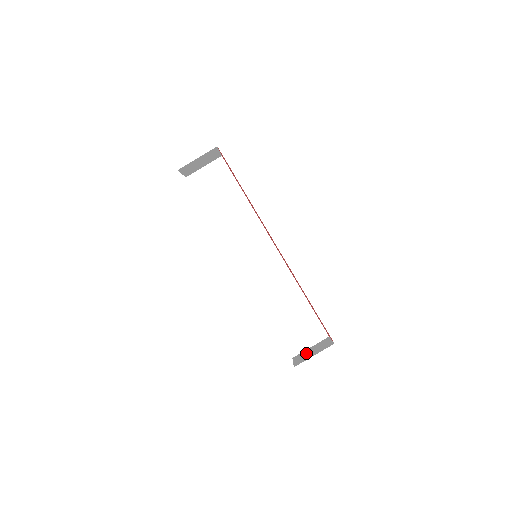
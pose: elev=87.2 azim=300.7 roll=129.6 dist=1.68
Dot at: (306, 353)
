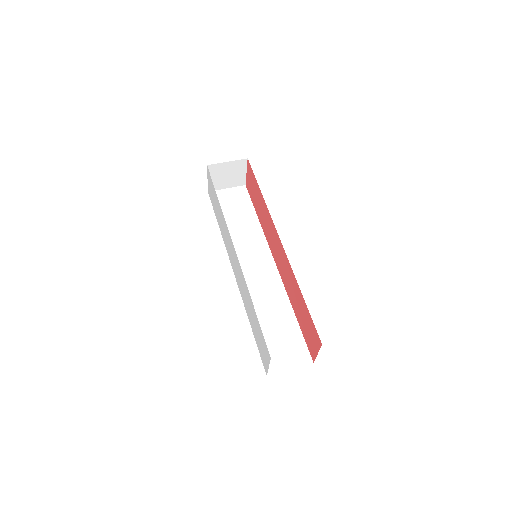
Dot at: occluded
